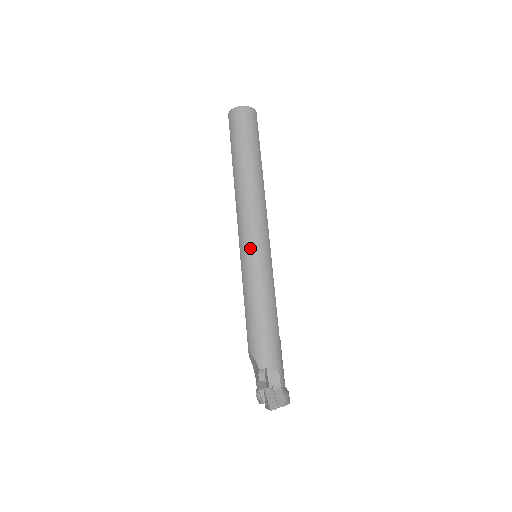
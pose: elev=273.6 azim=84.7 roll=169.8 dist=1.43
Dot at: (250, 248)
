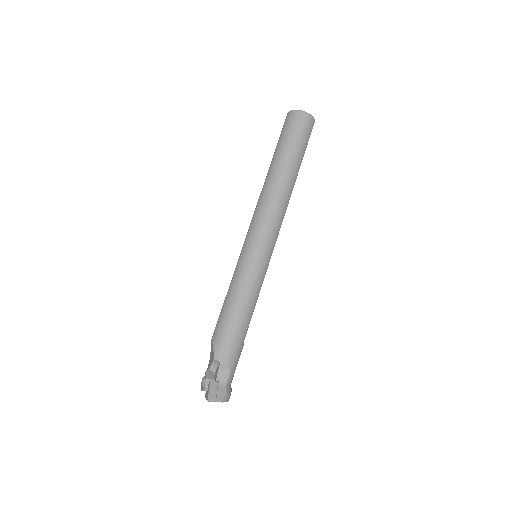
Dot at: (253, 247)
